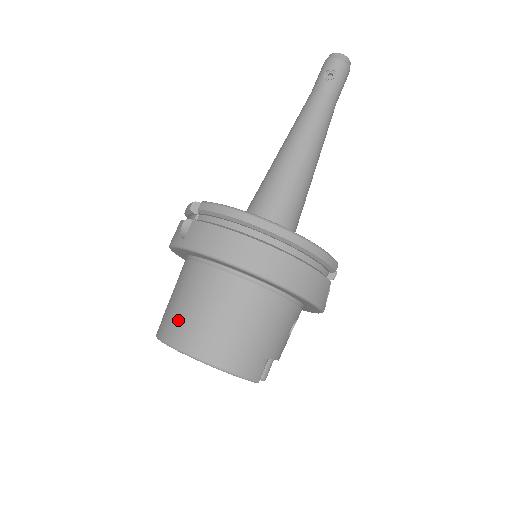
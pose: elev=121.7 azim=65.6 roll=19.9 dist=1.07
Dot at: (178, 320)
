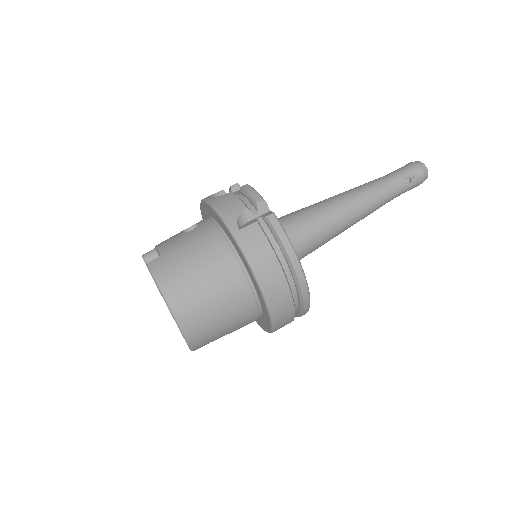
Dot at: (183, 279)
